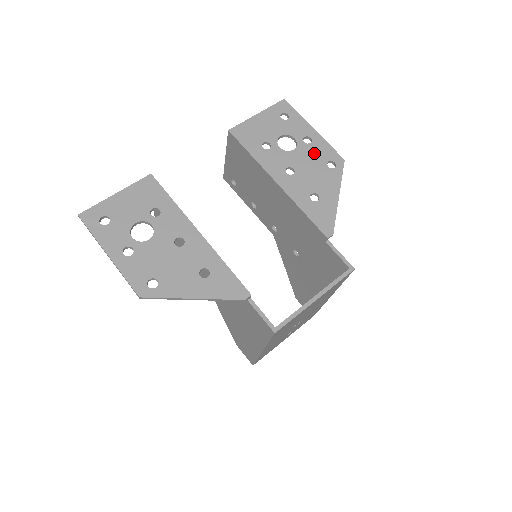
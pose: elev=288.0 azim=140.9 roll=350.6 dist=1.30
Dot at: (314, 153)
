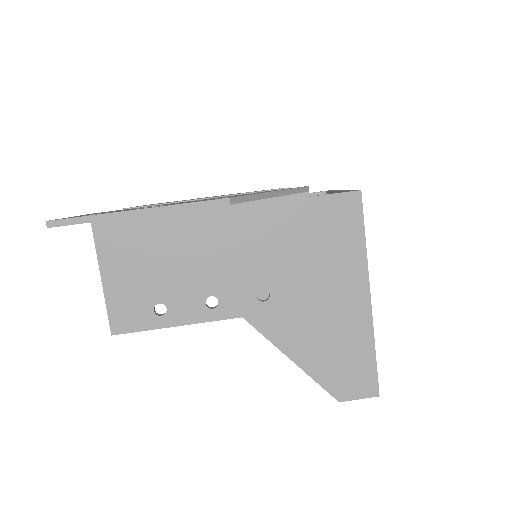
Dot at: occluded
